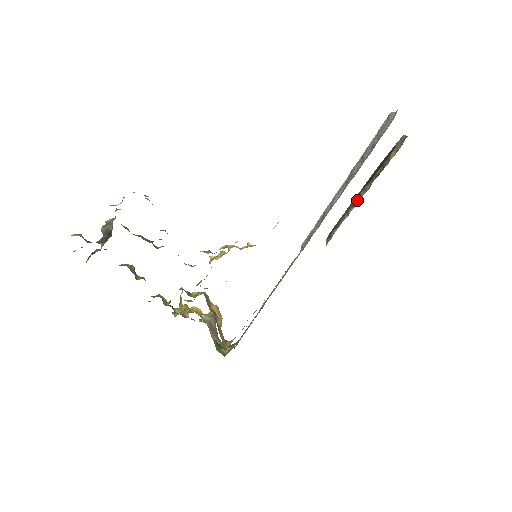
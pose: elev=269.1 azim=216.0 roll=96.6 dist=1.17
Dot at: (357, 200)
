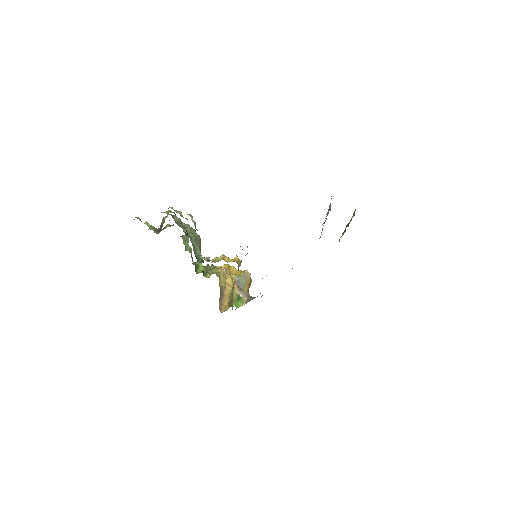
Dot at: (345, 228)
